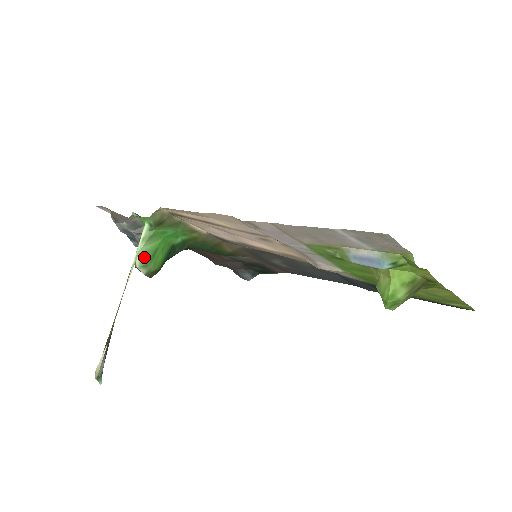
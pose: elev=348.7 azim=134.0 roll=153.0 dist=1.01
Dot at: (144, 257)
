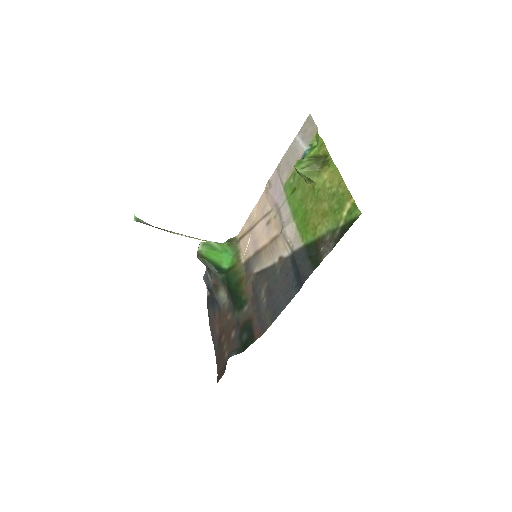
Dot at: (208, 244)
